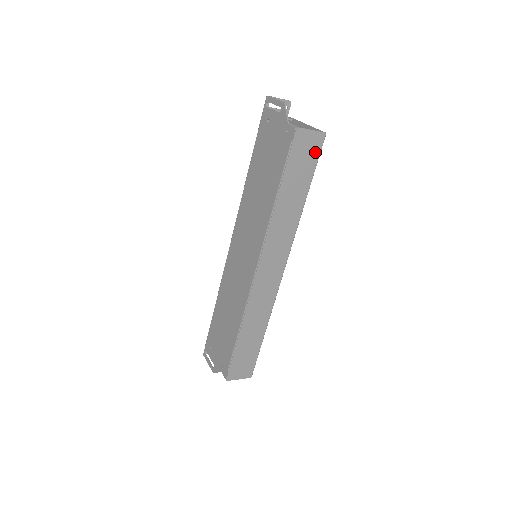
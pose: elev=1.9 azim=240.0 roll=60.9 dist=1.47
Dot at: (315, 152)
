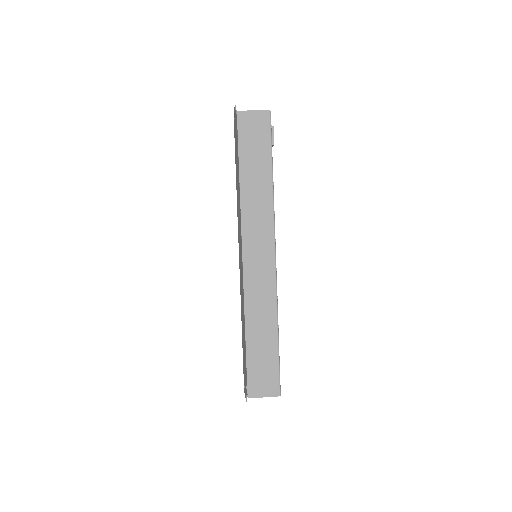
Dot at: (265, 130)
